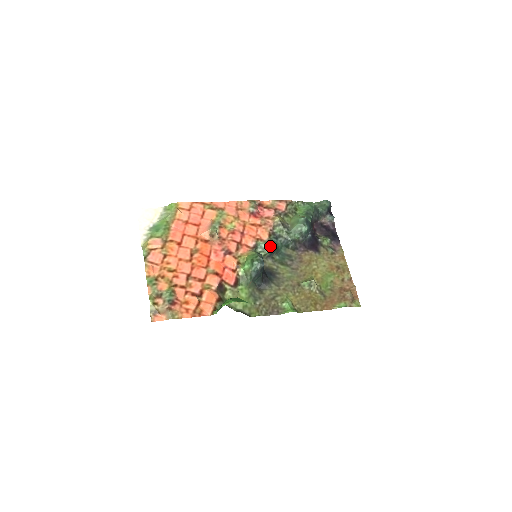
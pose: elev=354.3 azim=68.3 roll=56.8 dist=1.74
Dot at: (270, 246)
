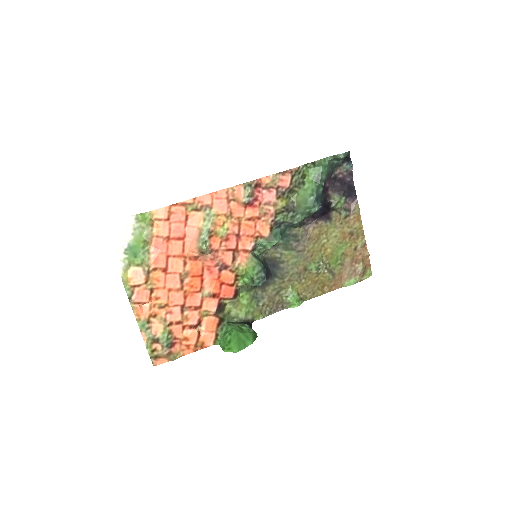
Dot at: (272, 243)
